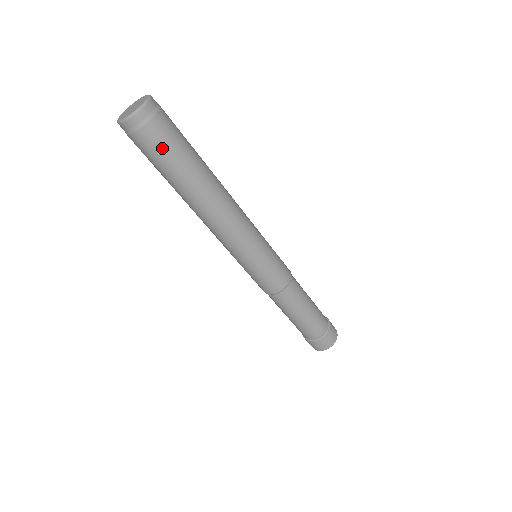
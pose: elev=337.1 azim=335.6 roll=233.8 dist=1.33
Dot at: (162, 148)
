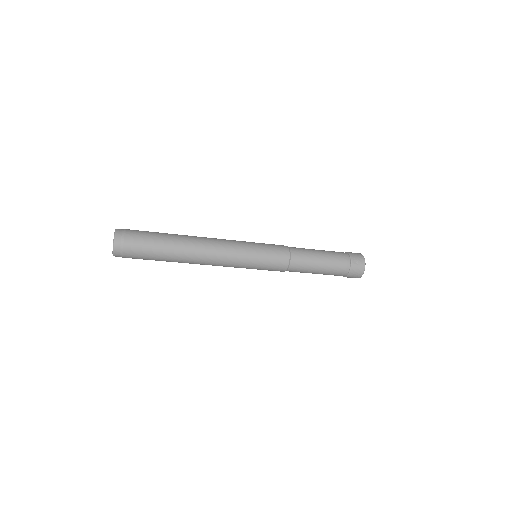
Dot at: occluded
